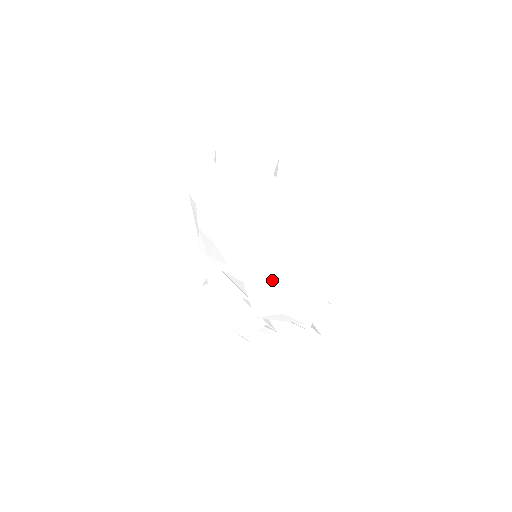
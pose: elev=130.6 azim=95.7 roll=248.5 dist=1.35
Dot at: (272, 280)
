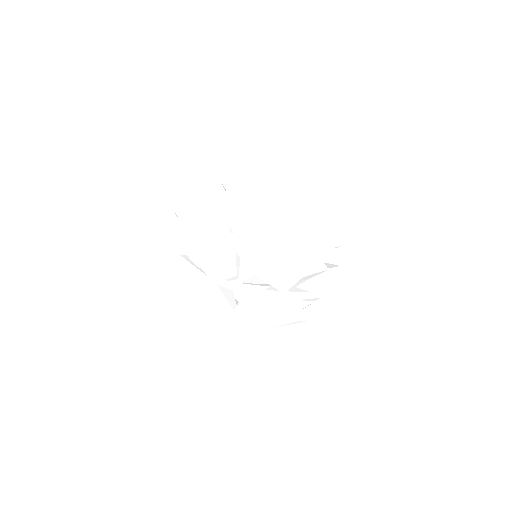
Dot at: (266, 253)
